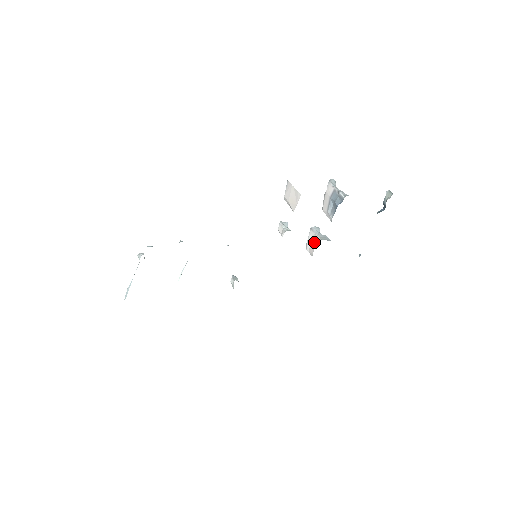
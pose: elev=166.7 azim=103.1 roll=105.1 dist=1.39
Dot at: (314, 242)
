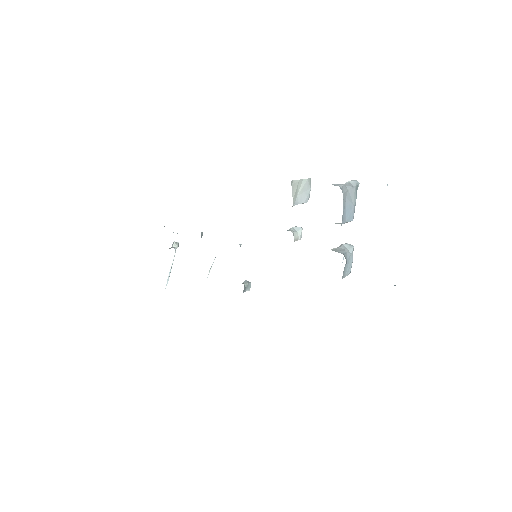
Dot at: occluded
